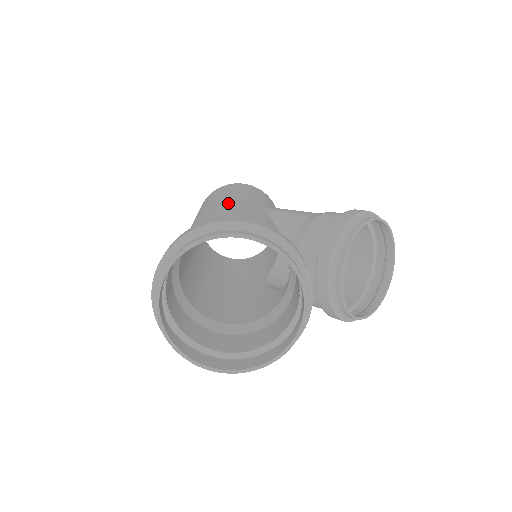
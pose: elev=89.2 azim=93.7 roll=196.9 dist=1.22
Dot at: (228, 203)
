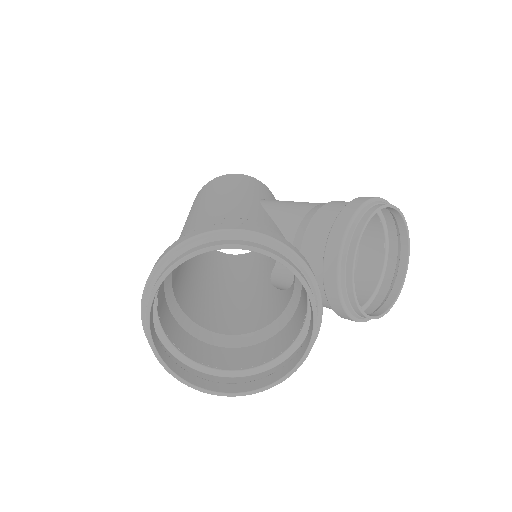
Dot at: (219, 201)
